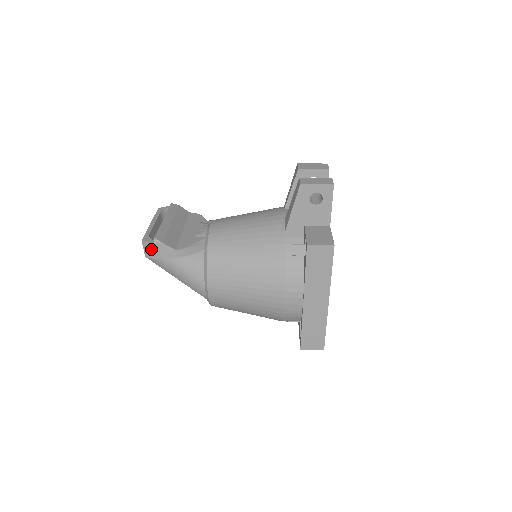
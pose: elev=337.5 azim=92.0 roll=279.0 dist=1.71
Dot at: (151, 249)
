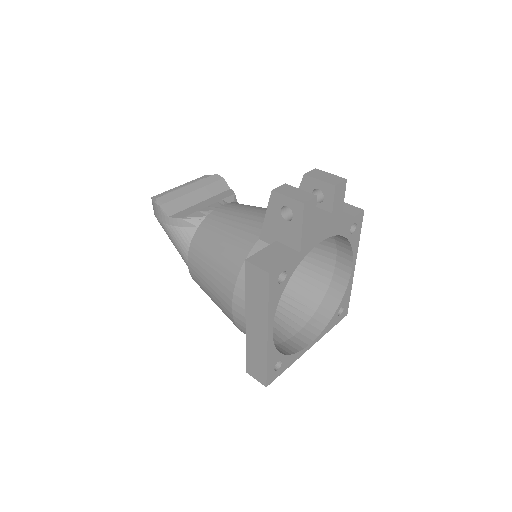
Dot at: (154, 208)
